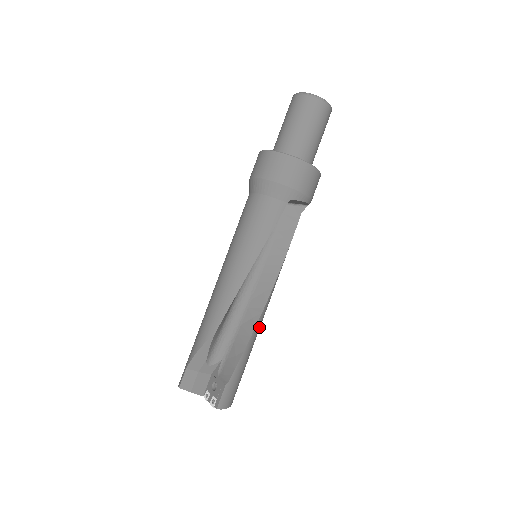
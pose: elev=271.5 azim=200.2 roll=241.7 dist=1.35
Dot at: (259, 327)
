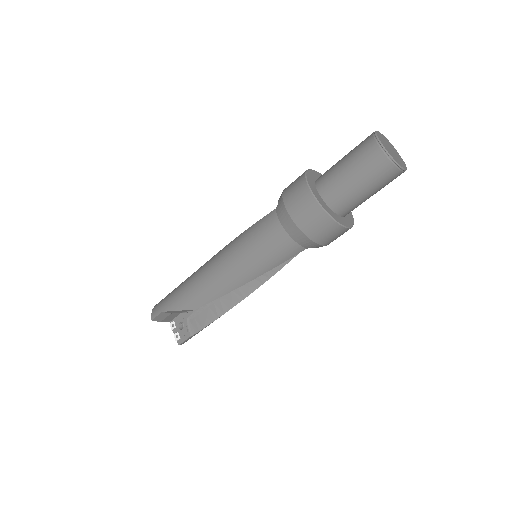
Dot at: occluded
